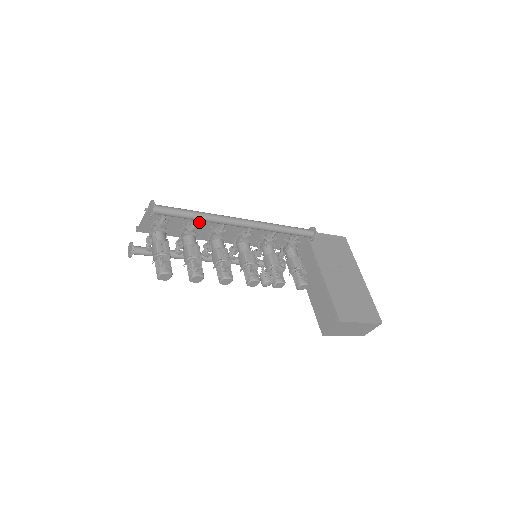
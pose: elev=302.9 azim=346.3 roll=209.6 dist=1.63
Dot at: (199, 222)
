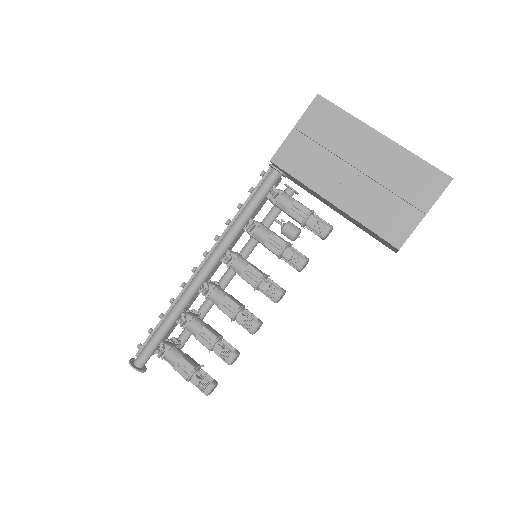
Dot at: occluded
